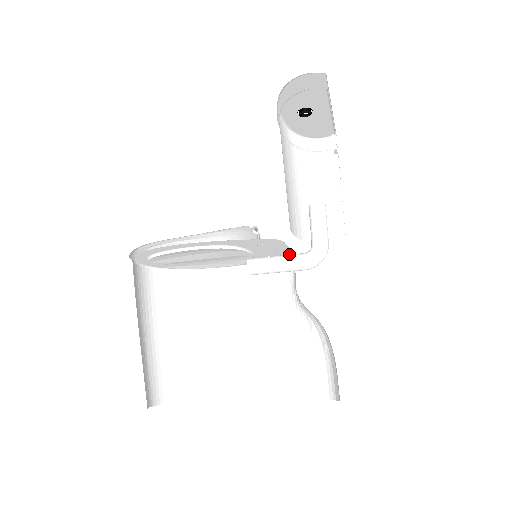
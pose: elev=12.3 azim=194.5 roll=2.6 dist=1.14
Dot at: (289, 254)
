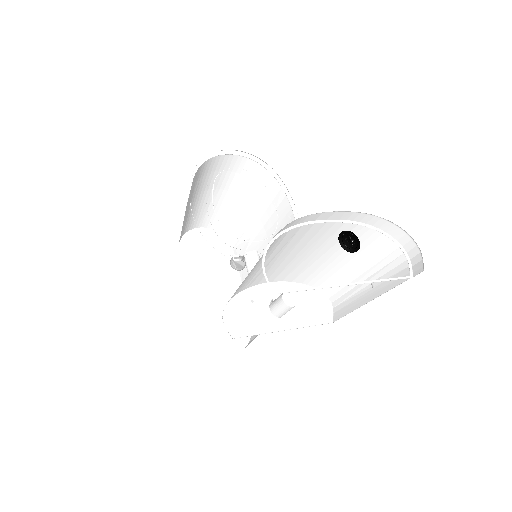
Dot at: occluded
